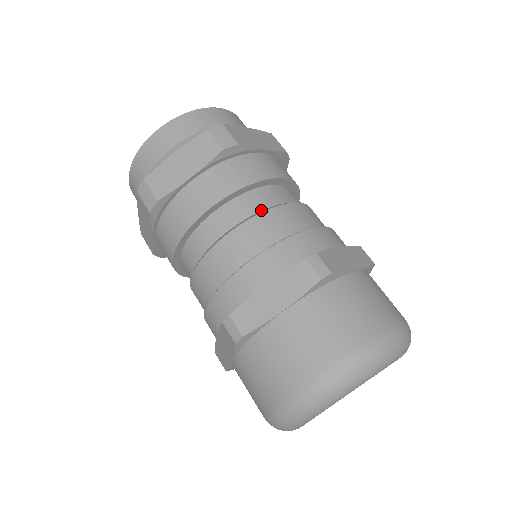
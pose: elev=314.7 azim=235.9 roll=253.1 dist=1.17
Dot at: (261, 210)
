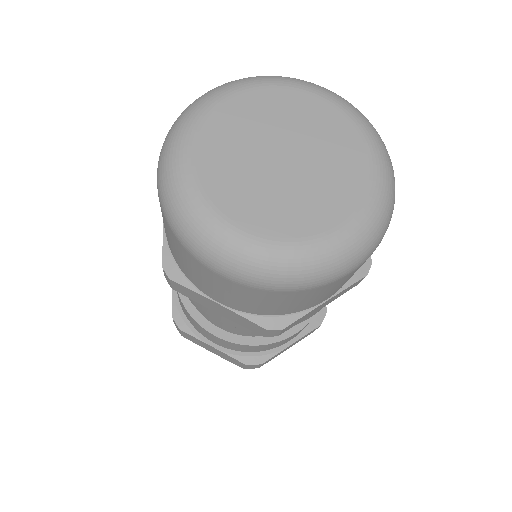
Dot at: occluded
